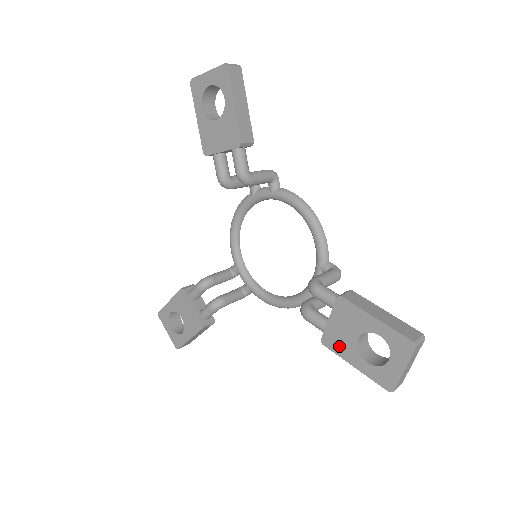
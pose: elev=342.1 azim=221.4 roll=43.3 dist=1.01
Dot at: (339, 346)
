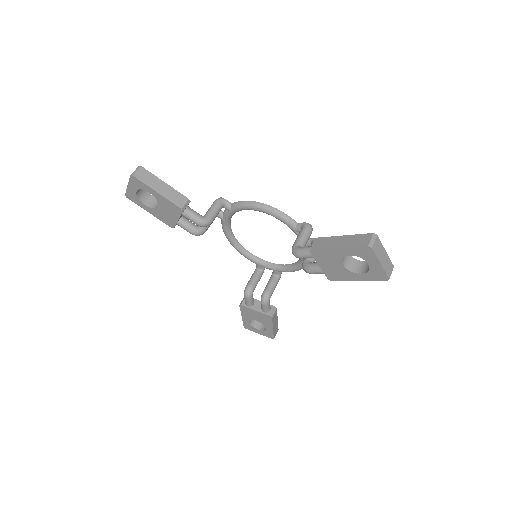
Dot at: (339, 276)
